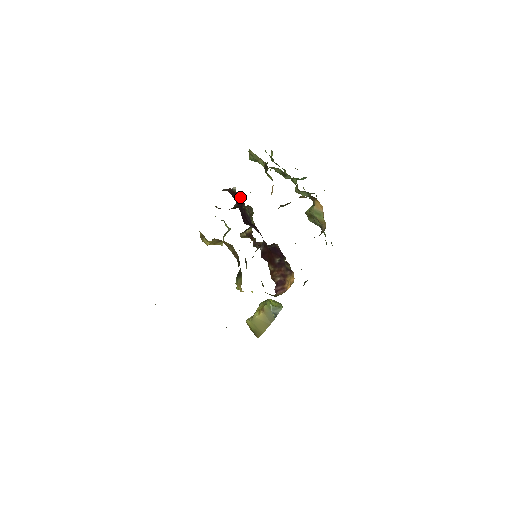
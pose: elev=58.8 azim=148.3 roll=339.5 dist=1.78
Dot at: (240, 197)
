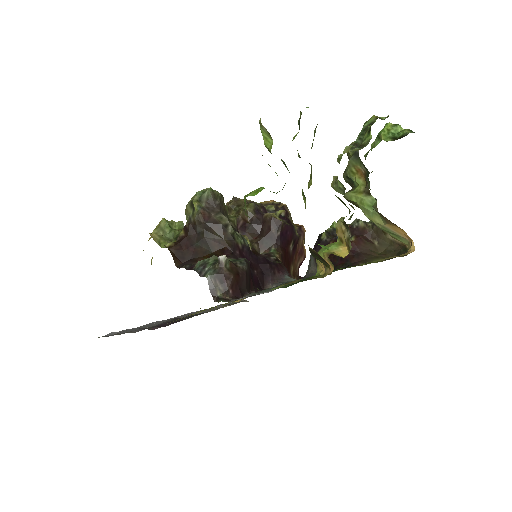
Dot at: (242, 266)
